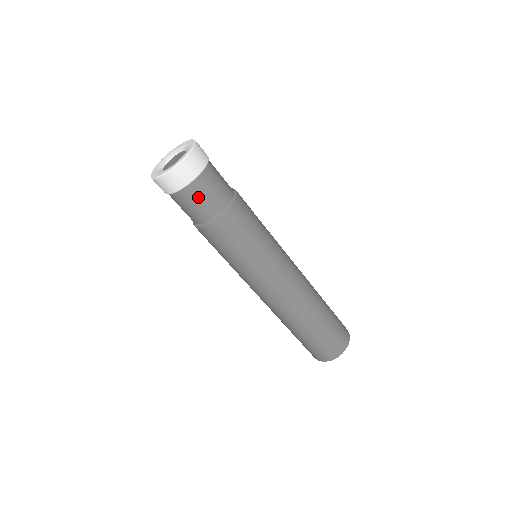
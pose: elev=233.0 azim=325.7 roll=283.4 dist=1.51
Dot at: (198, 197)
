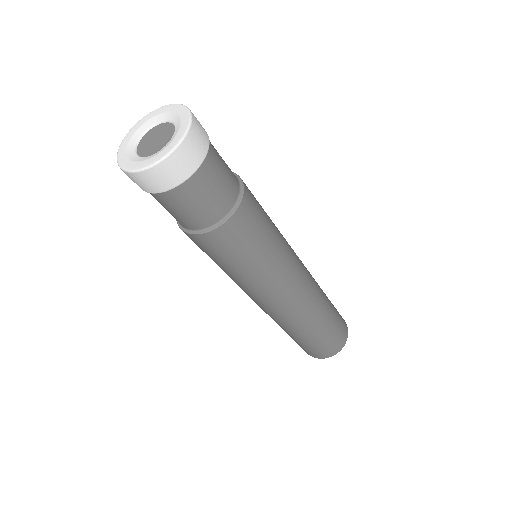
Dot at: (193, 200)
